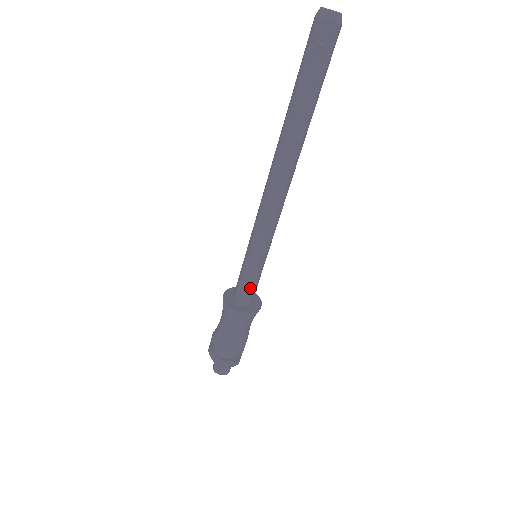
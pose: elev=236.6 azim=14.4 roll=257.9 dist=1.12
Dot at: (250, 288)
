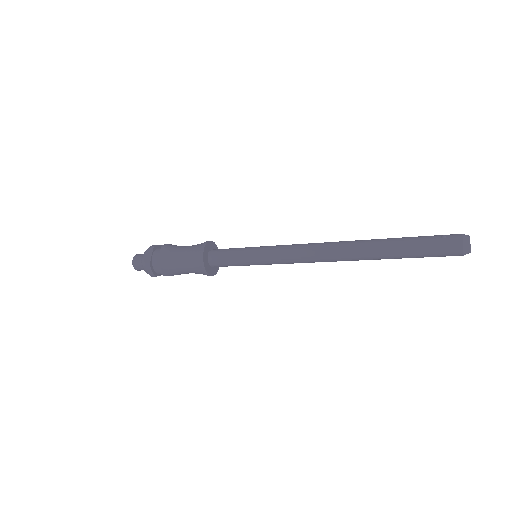
Dot at: occluded
